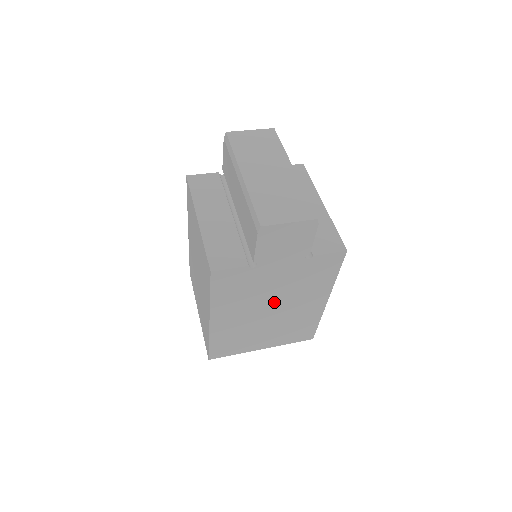
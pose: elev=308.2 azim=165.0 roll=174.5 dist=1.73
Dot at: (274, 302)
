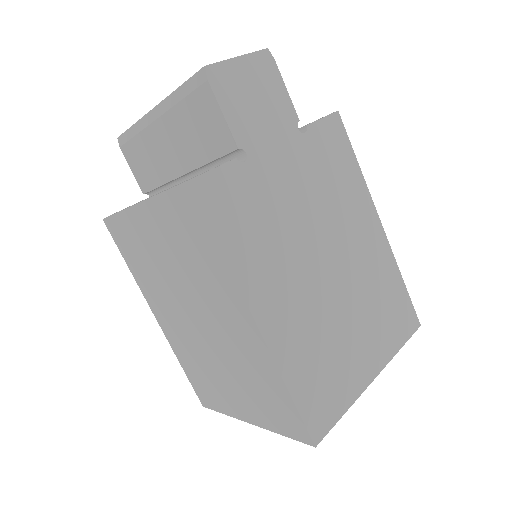
Dot at: (319, 244)
